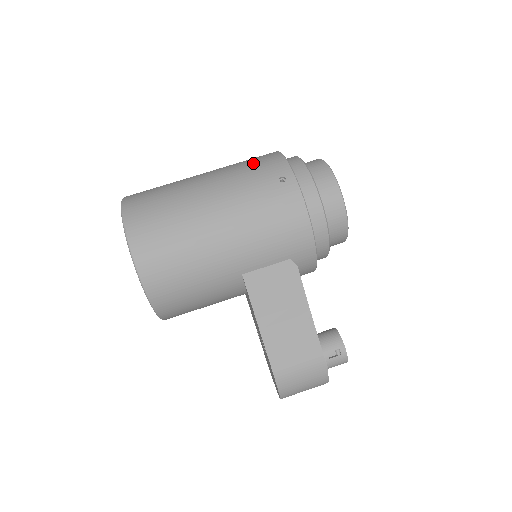
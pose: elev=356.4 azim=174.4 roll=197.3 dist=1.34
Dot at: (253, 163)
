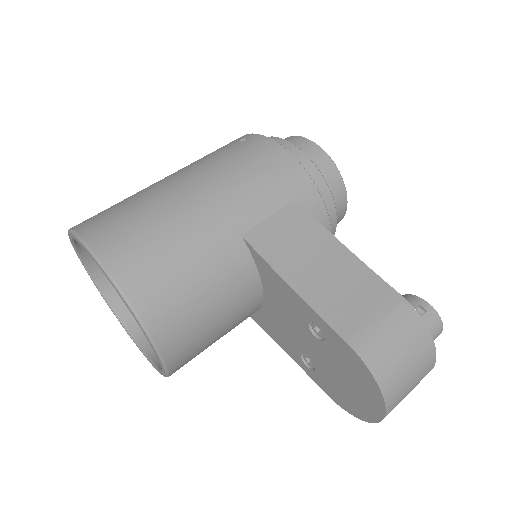
Dot at: occluded
